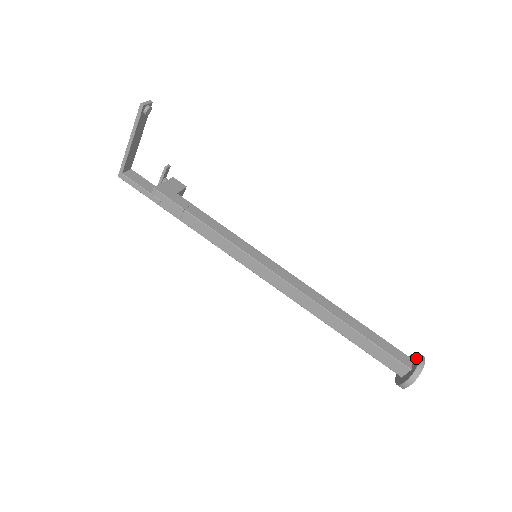
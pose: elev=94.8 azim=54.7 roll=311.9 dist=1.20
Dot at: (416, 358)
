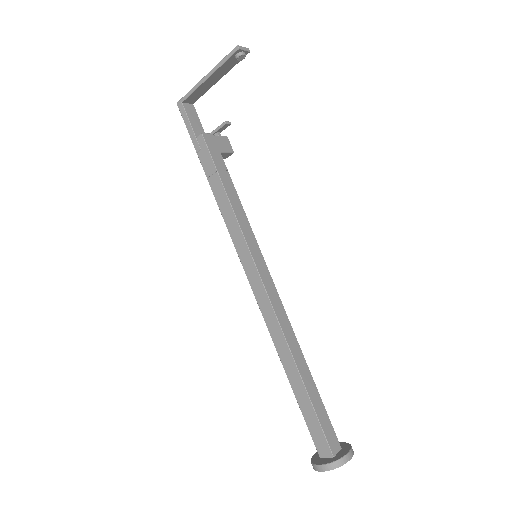
Dot at: (345, 449)
